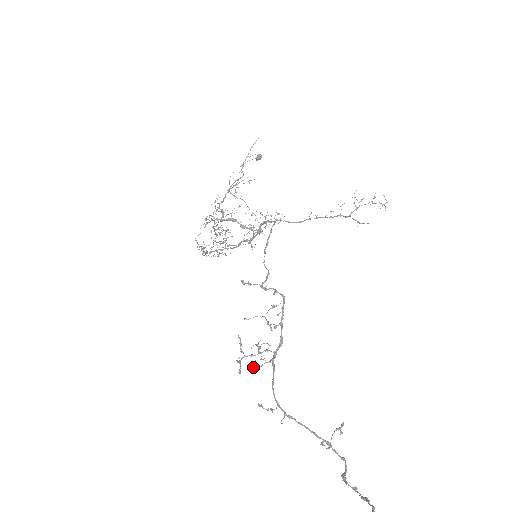
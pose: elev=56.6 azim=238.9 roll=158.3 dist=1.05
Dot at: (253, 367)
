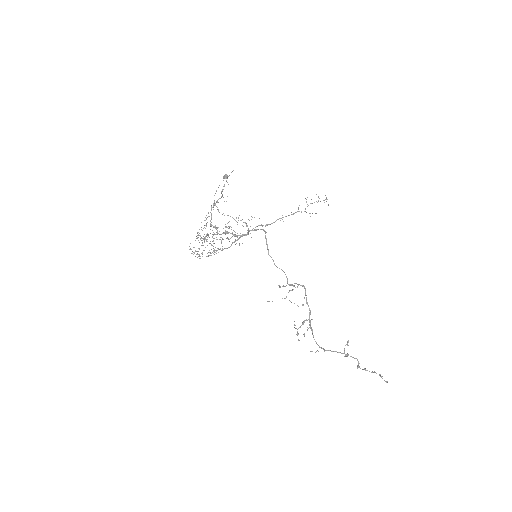
Dot at: (304, 334)
